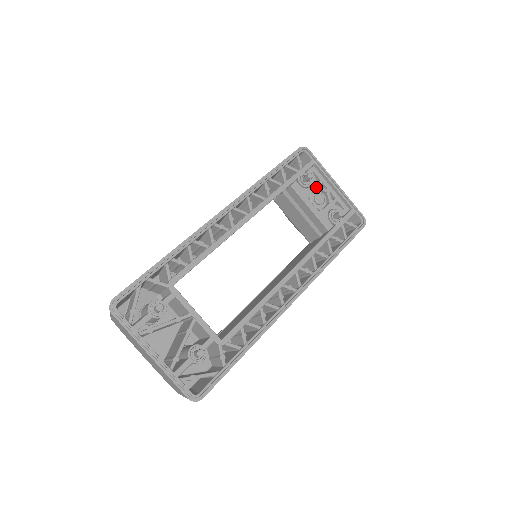
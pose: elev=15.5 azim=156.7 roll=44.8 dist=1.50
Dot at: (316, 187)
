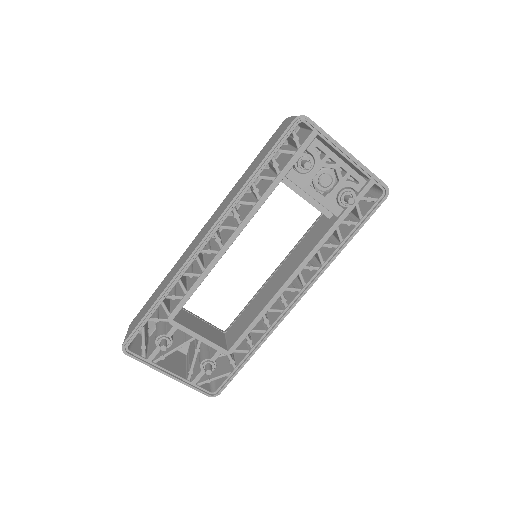
Dot at: (320, 167)
